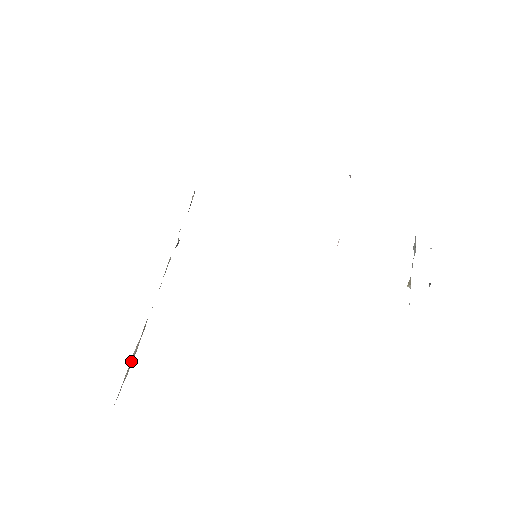
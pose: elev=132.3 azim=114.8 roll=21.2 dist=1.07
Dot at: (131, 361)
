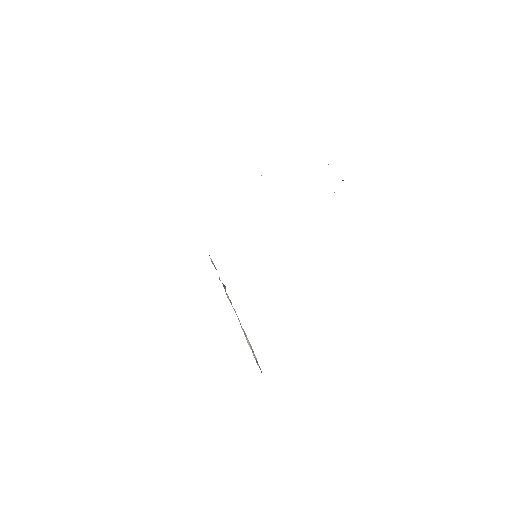
Dot at: (251, 349)
